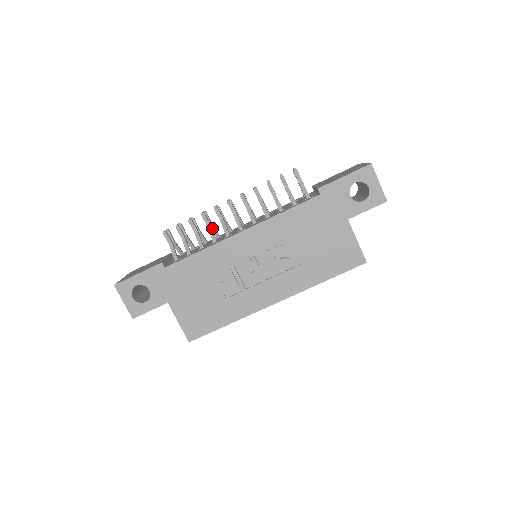
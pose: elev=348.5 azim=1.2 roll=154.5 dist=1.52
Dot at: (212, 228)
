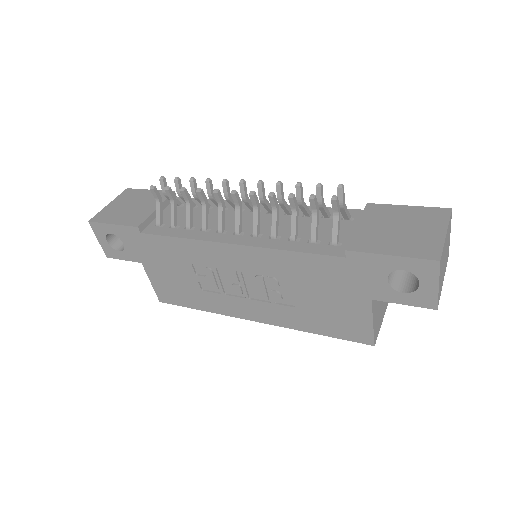
Dot at: (214, 201)
